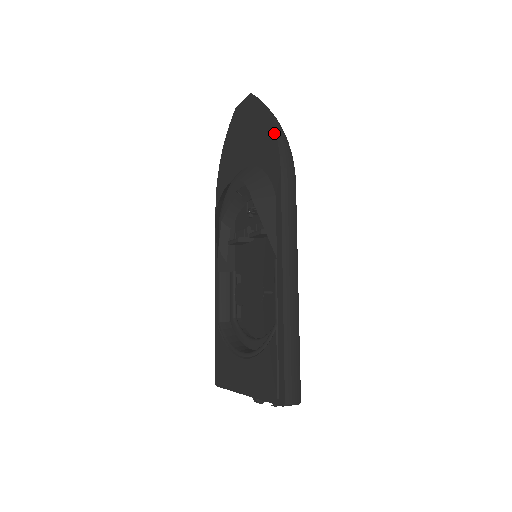
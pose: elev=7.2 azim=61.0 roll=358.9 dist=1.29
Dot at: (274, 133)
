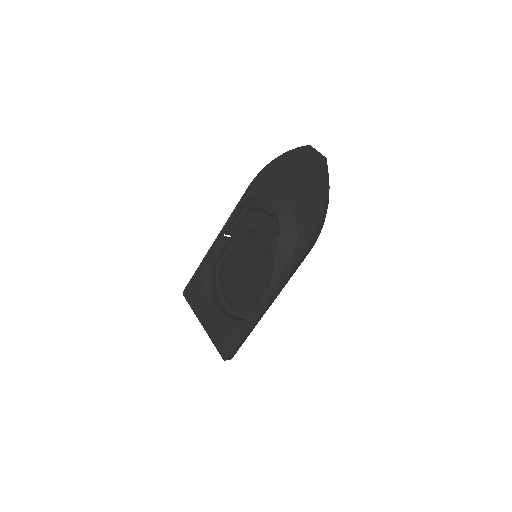
Dot at: (320, 219)
